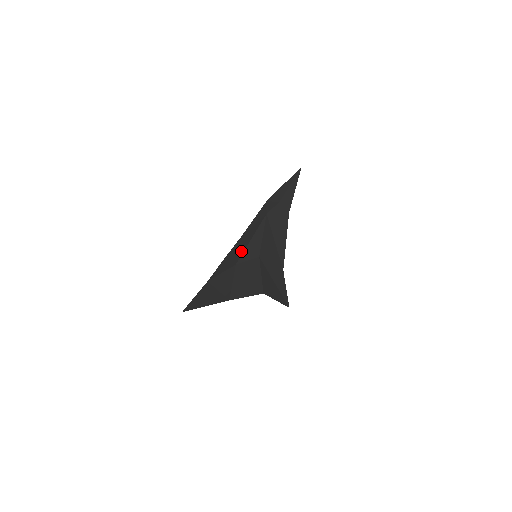
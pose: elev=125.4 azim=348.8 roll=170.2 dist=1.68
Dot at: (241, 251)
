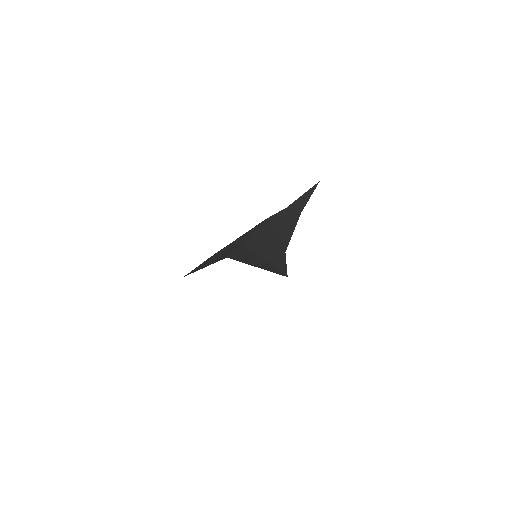
Dot at: occluded
